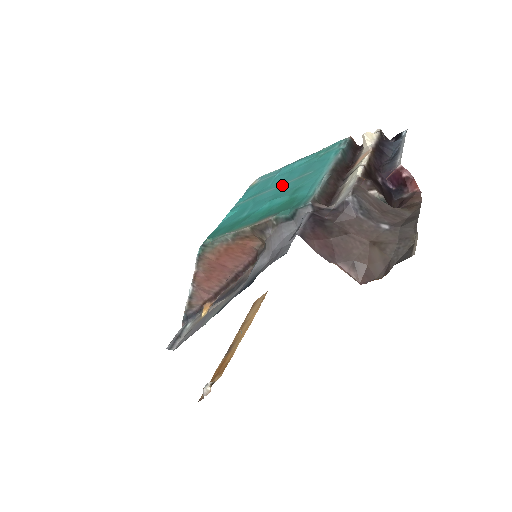
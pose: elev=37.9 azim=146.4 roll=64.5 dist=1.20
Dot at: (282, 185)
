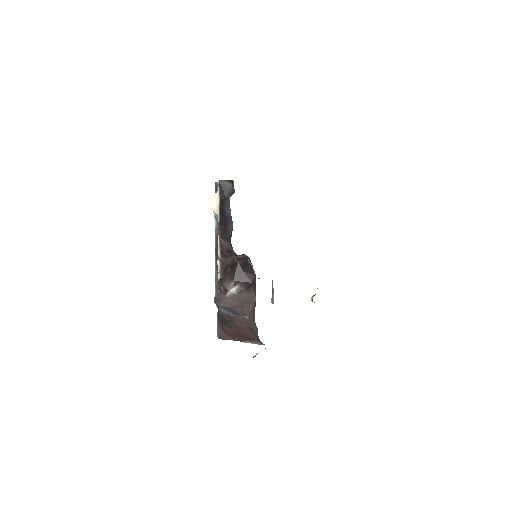
Dot at: occluded
